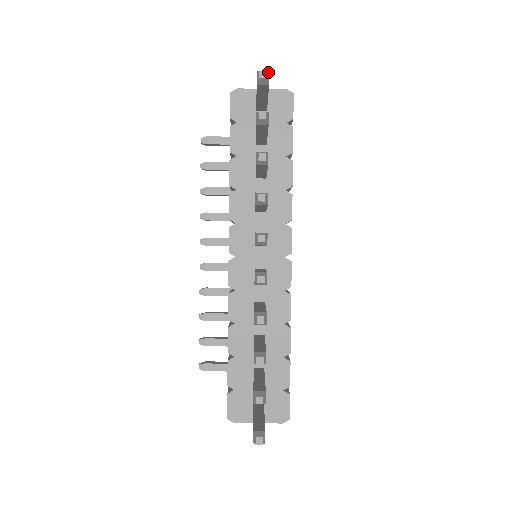
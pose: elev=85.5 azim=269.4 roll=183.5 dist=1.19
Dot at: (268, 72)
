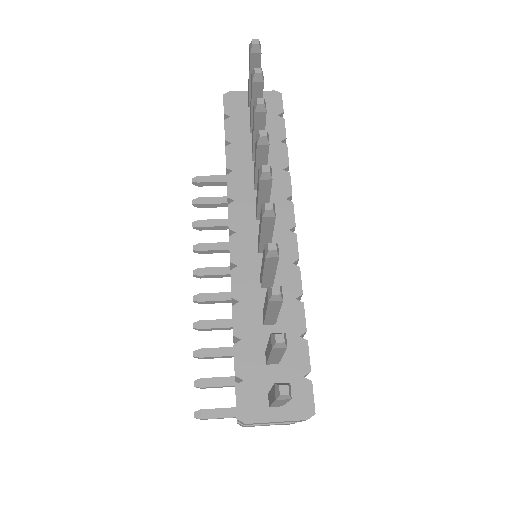
Dot at: occluded
